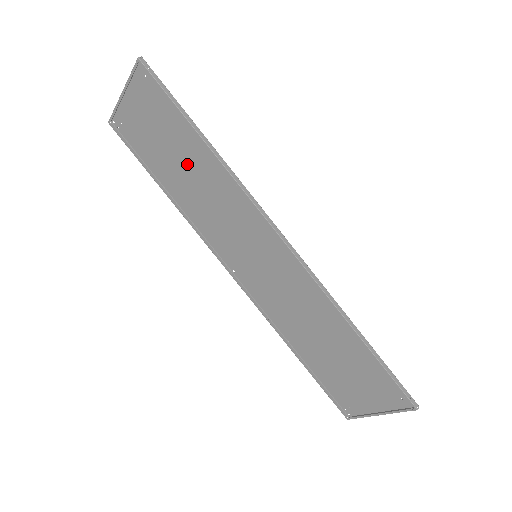
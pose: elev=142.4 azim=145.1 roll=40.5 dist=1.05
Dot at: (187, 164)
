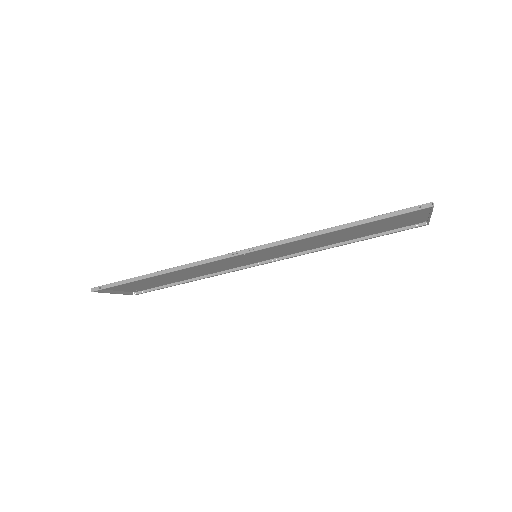
Dot at: (173, 275)
